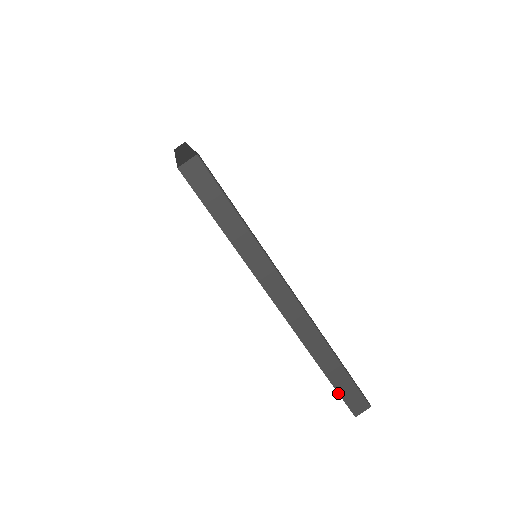
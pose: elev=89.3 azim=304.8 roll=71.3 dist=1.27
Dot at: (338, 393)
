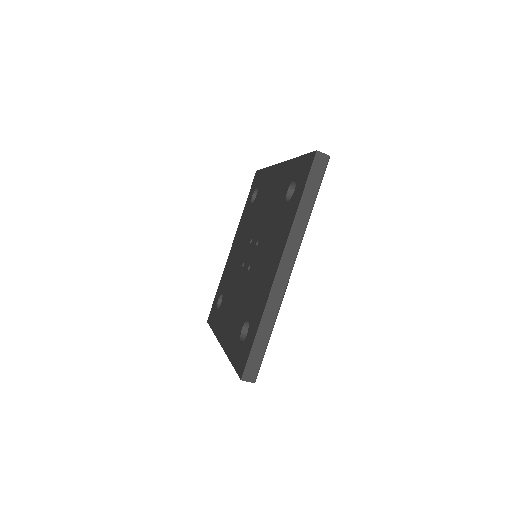
Dot at: (210, 326)
